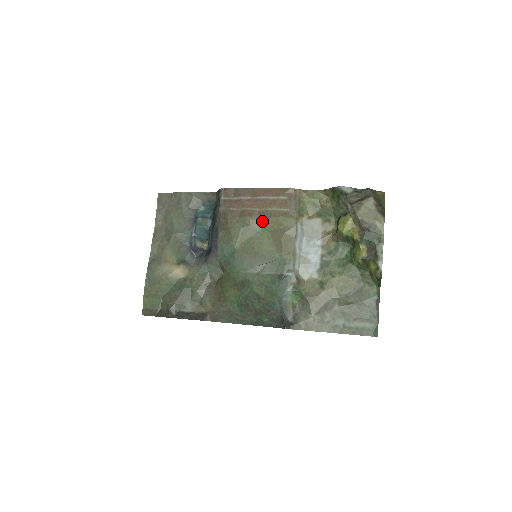
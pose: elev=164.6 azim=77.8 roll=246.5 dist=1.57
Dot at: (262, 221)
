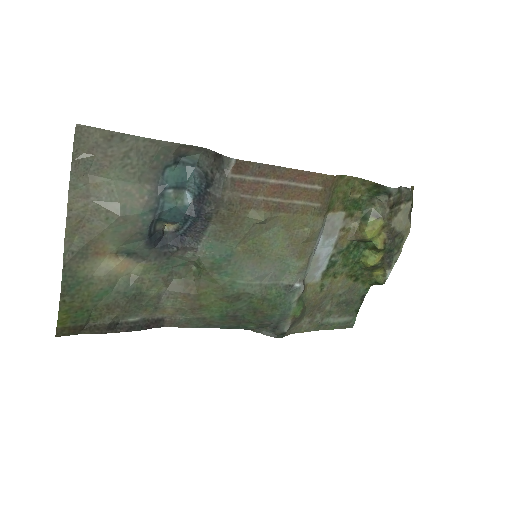
Dot at: (282, 218)
